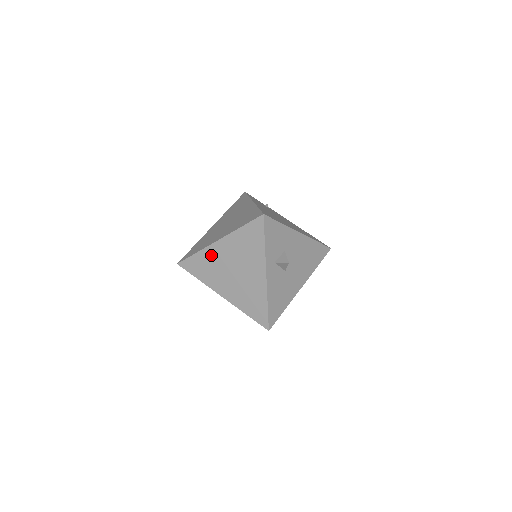
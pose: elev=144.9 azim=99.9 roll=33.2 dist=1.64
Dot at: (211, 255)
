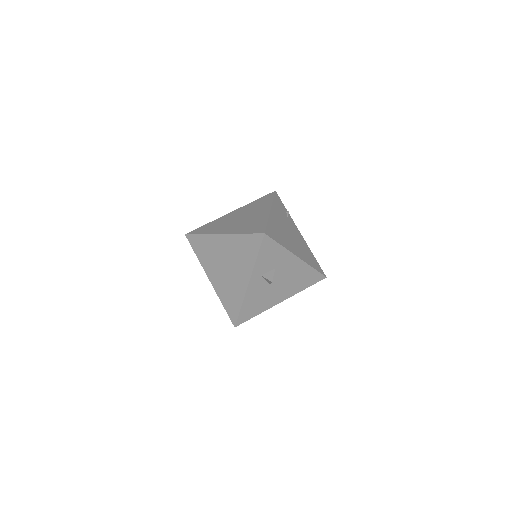
Dot at: (213, 243)
